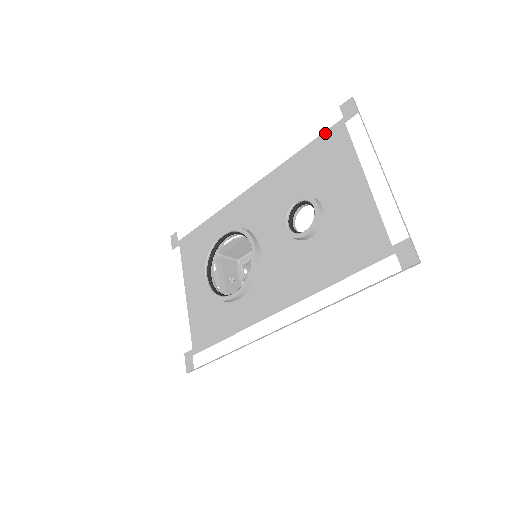
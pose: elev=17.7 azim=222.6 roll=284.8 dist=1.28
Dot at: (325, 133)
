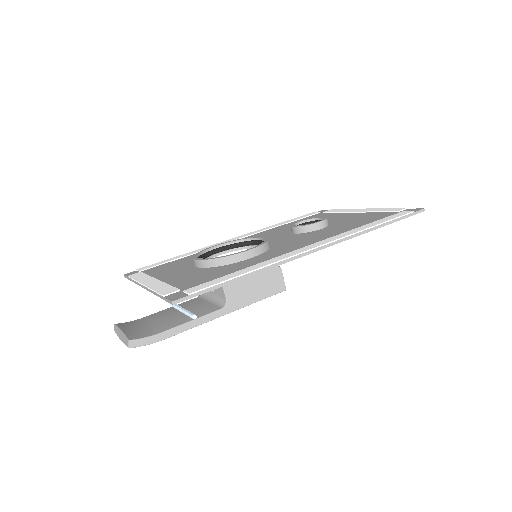
Dot at: (307, 217)
